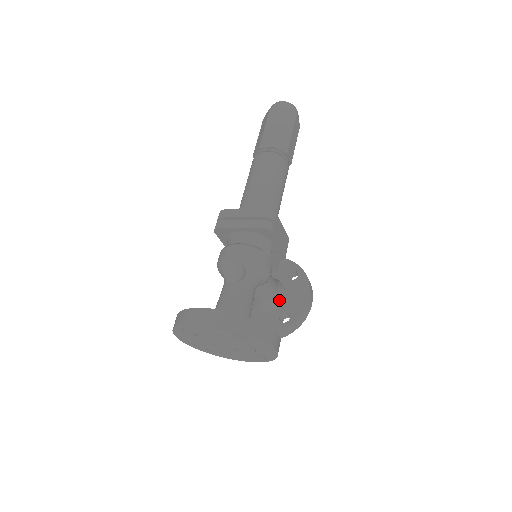
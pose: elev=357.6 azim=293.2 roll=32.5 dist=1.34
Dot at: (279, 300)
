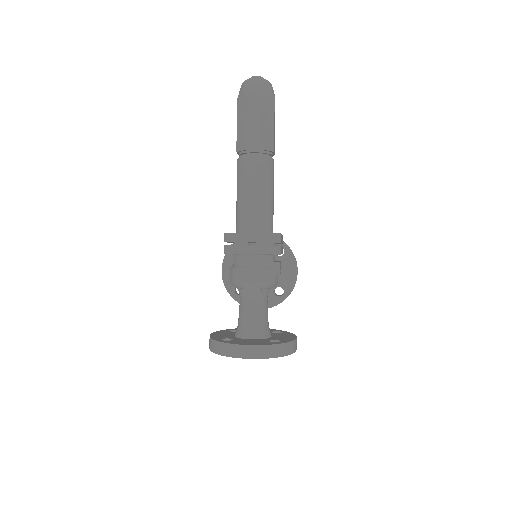
Dot at: occluded
